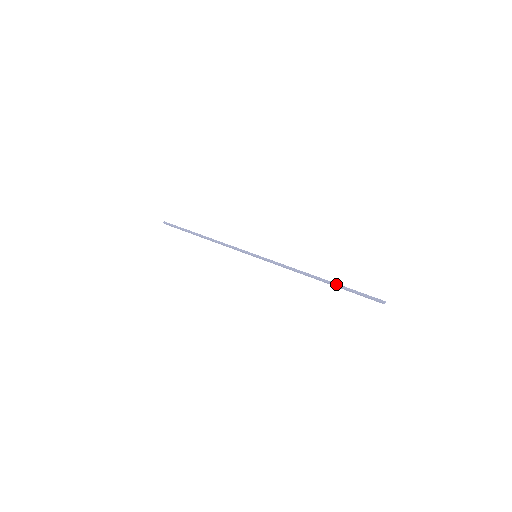
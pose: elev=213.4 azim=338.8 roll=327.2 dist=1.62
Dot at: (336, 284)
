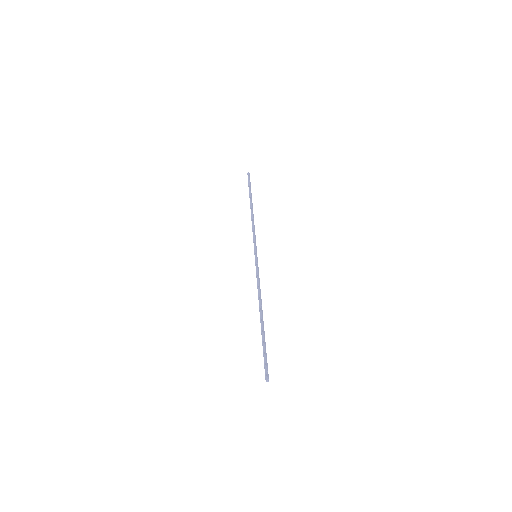
Dot at: (262, 331)
